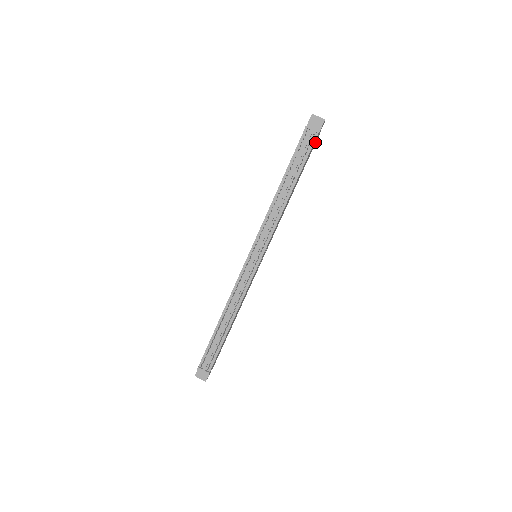
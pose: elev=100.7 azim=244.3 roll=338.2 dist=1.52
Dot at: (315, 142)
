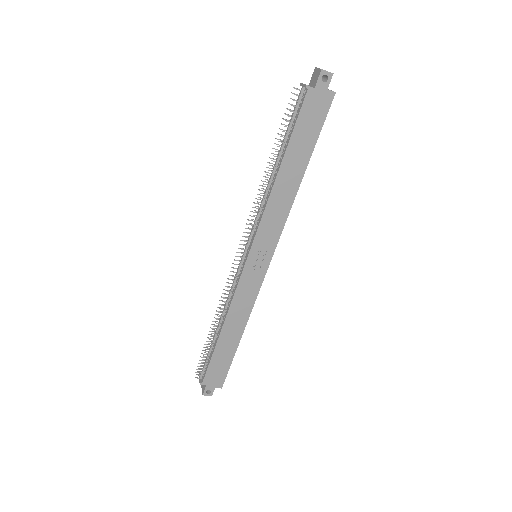
Dot at: (323, 106)
